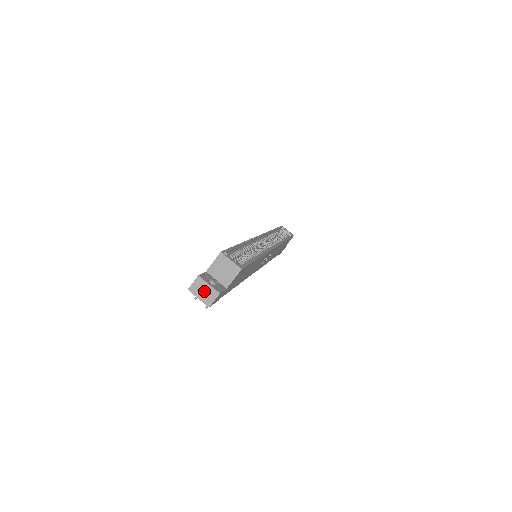
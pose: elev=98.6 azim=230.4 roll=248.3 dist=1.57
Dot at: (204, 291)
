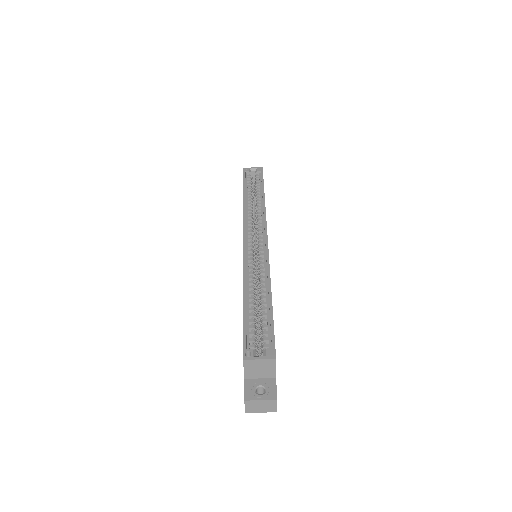
Dot at: (261, 406)
